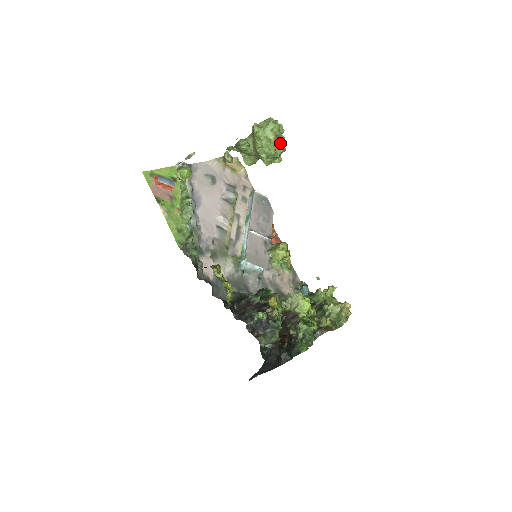
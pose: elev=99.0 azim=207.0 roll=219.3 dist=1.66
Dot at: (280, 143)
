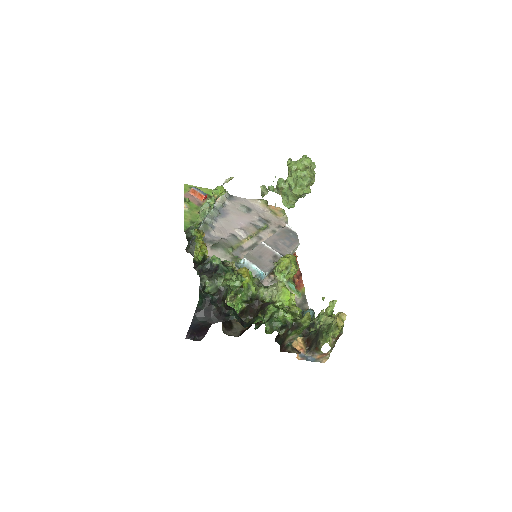
Dot at: (308, 172)
